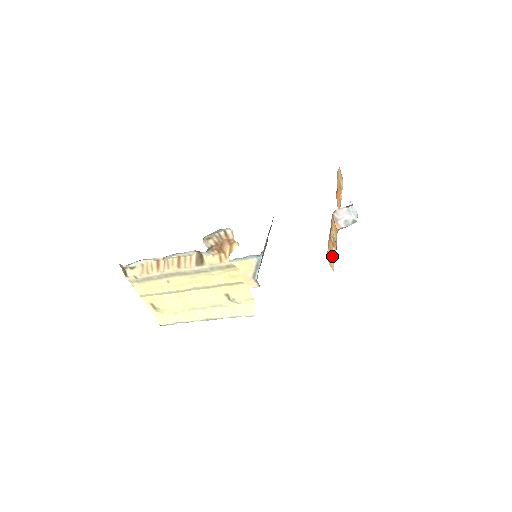
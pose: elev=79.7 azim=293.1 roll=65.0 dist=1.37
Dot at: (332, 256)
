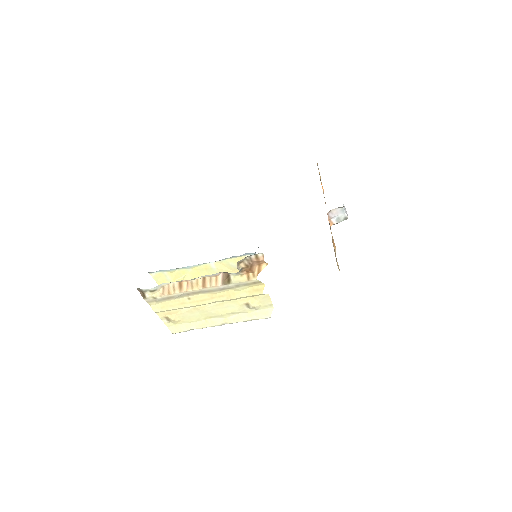
Dot at: occluded
